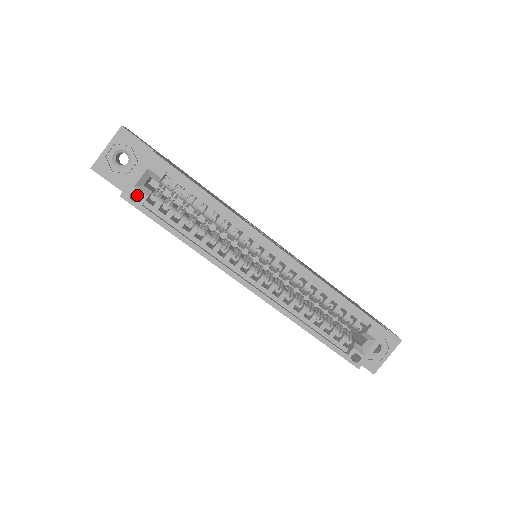
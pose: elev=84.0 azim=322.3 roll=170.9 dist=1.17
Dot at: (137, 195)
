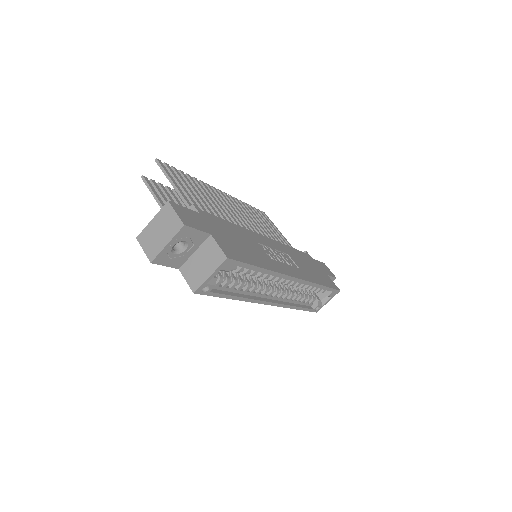
Dot at: occluded
